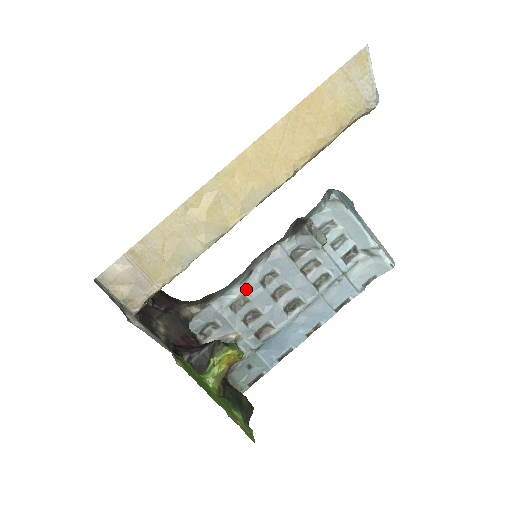
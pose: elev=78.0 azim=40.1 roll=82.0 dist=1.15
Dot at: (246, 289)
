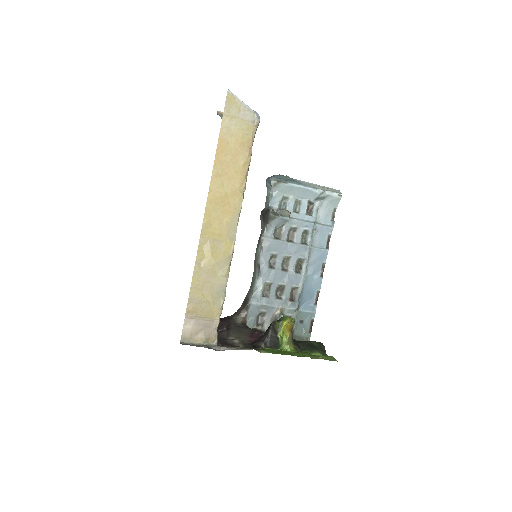
Dot at: (264, 278)
